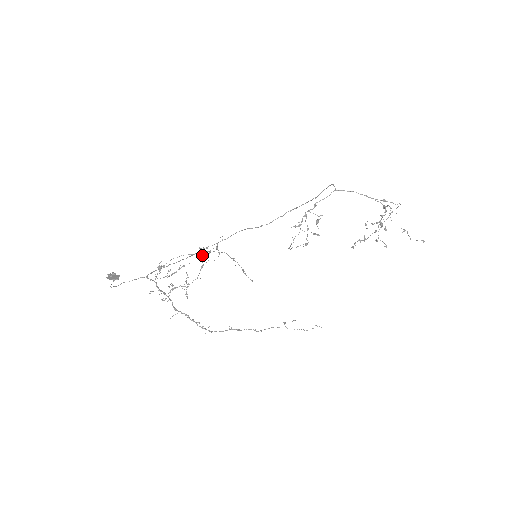
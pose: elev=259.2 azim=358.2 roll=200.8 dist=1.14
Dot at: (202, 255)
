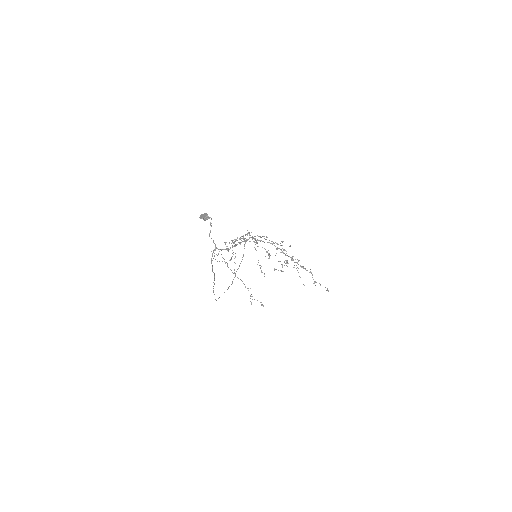
Dot at: (226, 262)
